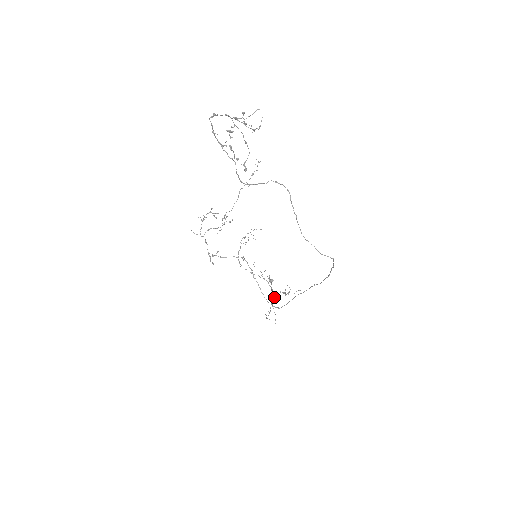
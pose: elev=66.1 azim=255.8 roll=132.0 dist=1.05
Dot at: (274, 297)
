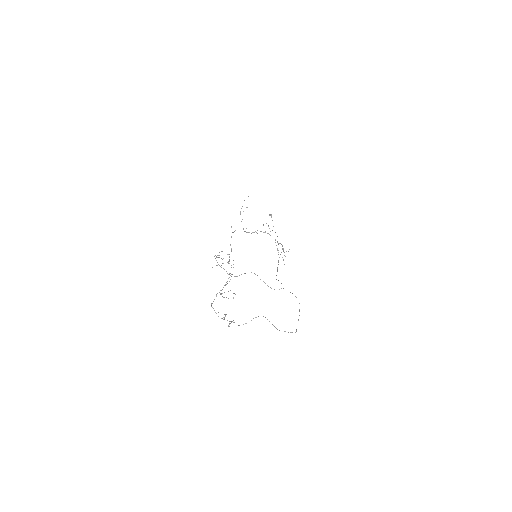
Dot at: (277, 236)
